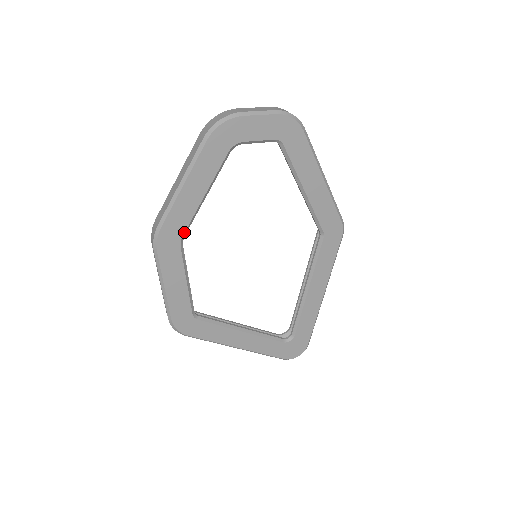
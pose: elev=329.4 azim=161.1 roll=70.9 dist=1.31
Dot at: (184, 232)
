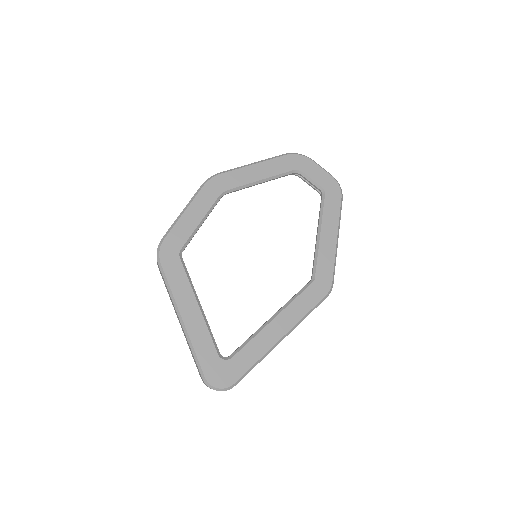
Dot at: (230, 189)
